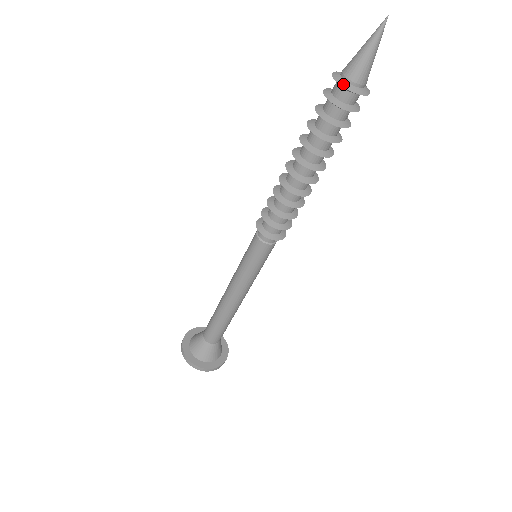
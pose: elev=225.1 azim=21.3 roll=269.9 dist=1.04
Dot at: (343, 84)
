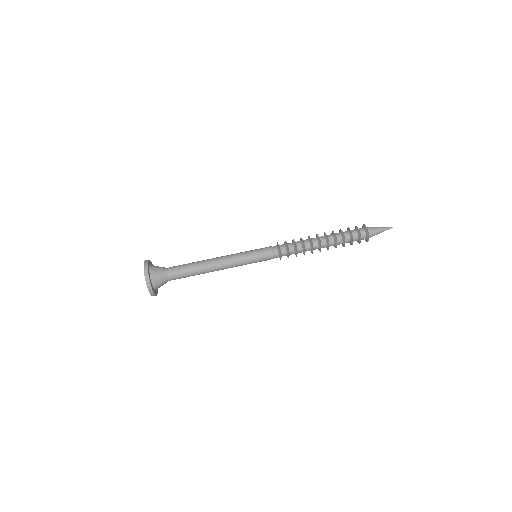
Dot at: occluded
